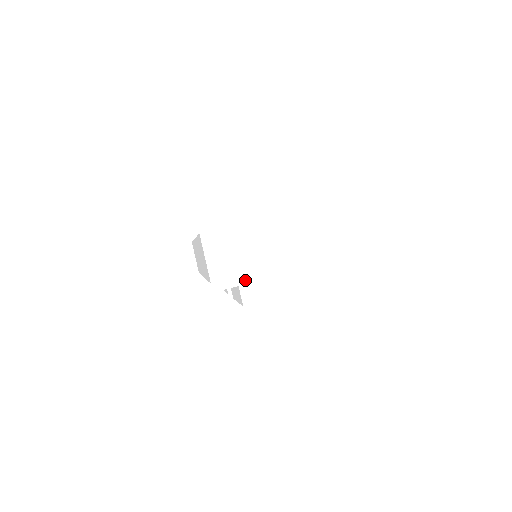
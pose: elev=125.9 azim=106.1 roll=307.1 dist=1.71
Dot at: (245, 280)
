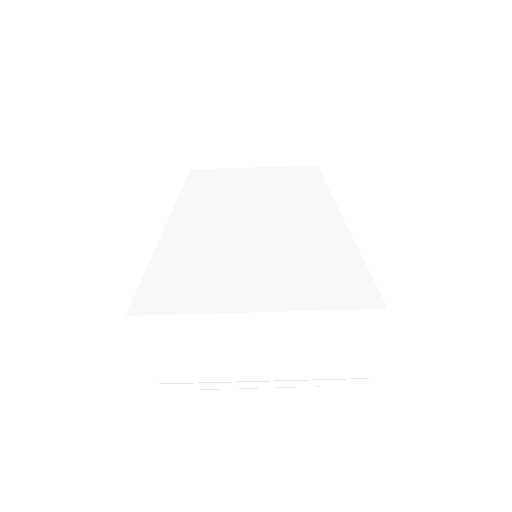
Dot at: (195, 382)
